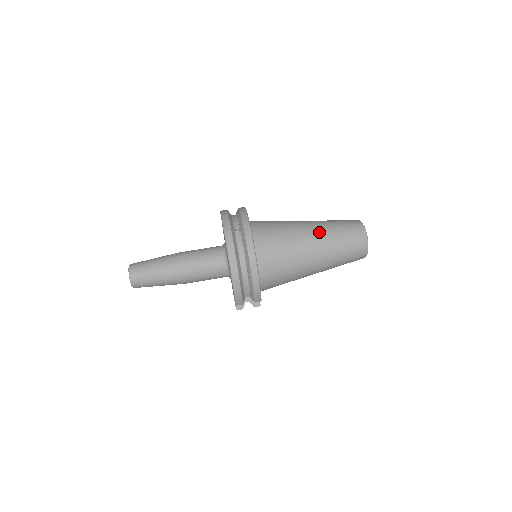
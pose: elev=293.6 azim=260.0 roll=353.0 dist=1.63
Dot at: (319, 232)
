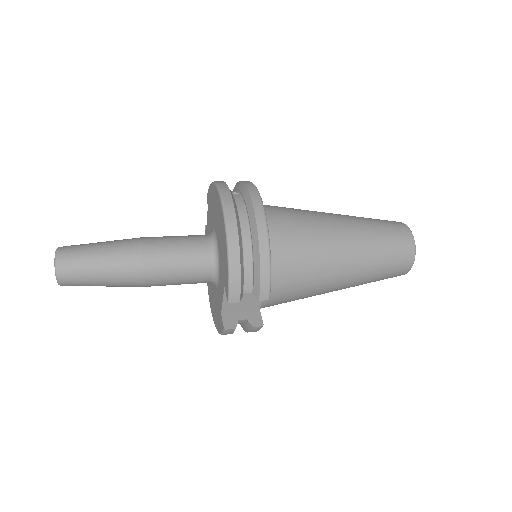
Dot at: (348, 218)
